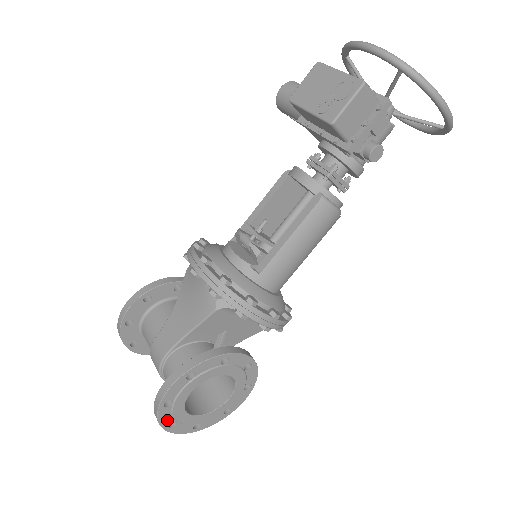
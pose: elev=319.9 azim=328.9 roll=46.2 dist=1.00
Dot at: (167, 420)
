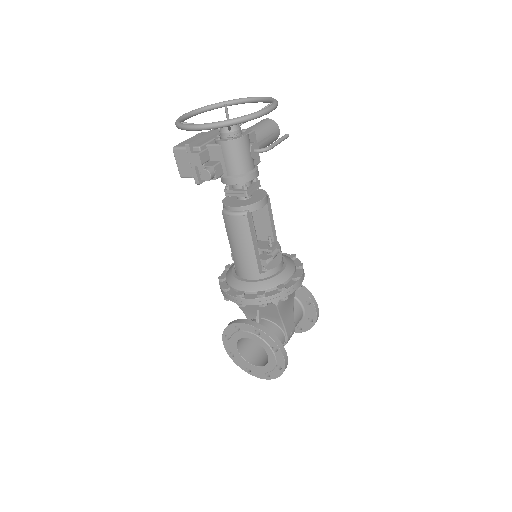
Dot at: (242, 366)
